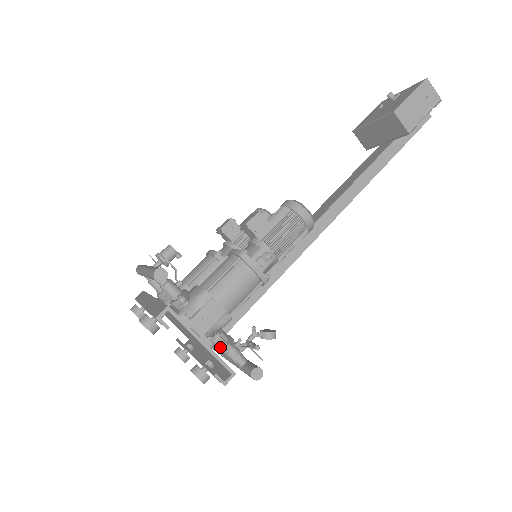
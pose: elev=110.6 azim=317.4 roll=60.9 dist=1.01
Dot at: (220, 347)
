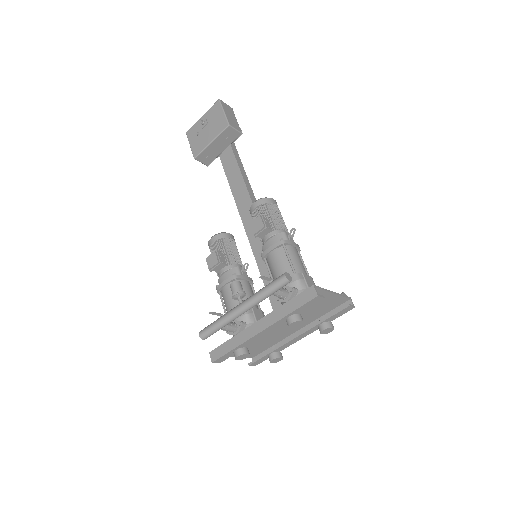
Dot at: occluded
